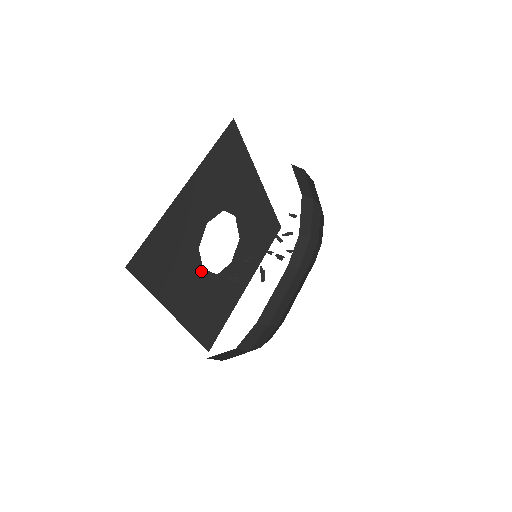
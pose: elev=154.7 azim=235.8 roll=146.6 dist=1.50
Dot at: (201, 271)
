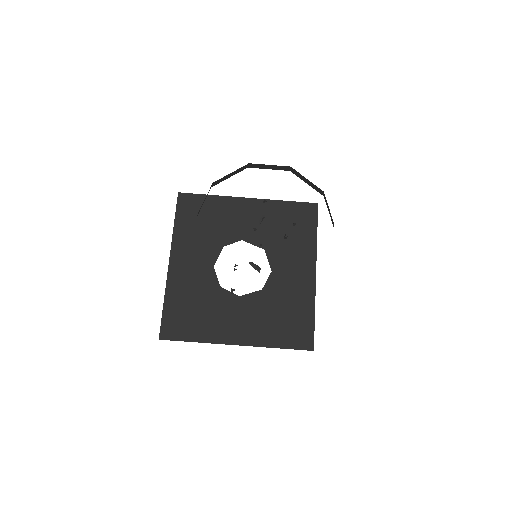
Dot at: (239, 299)
